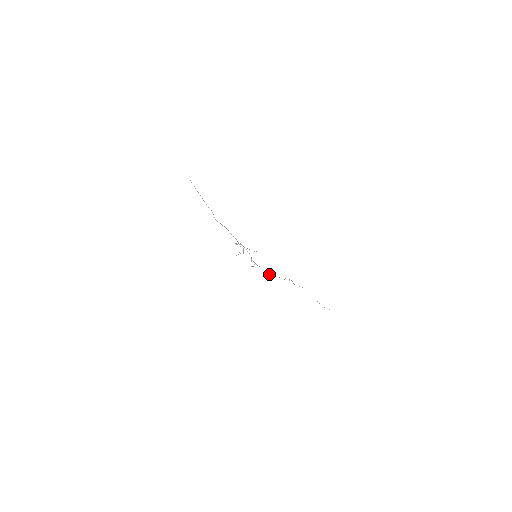
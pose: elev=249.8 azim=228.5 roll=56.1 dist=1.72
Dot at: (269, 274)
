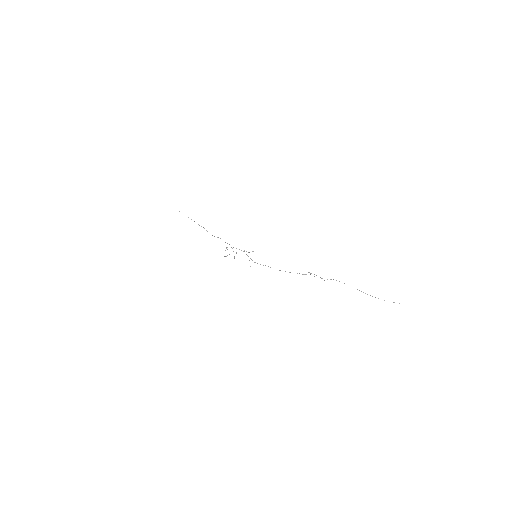
Dot at: occluded
